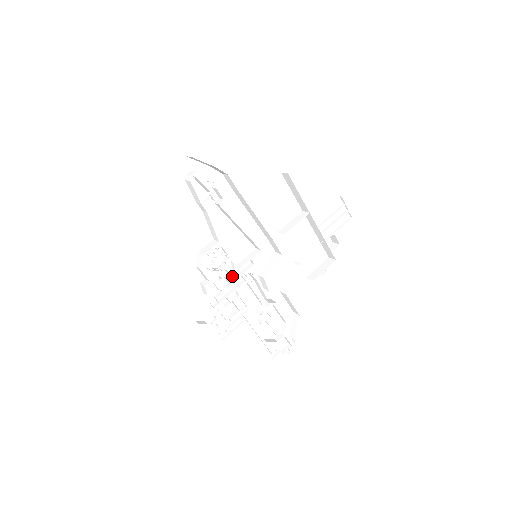
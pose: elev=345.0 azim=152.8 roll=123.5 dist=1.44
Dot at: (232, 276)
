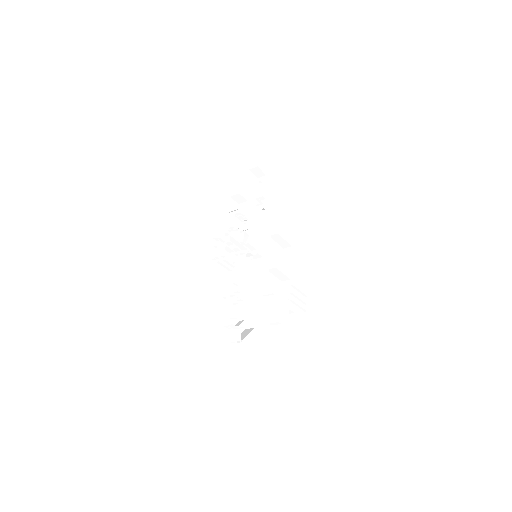
Dot at: (241, 242)
